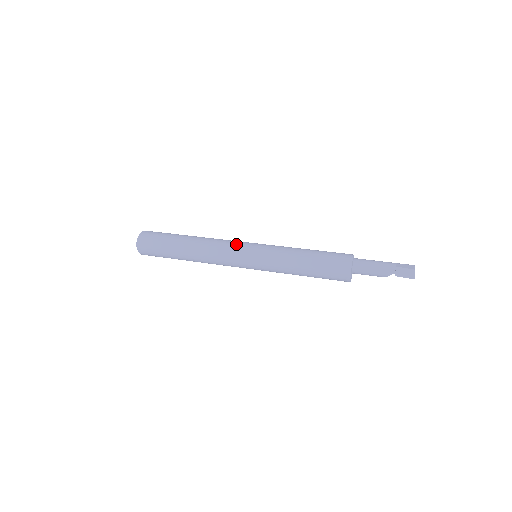
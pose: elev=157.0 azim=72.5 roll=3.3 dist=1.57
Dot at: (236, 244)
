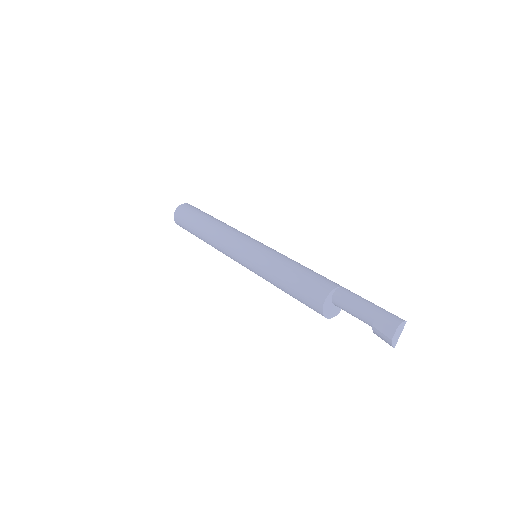
Dot at: (231, 249)
